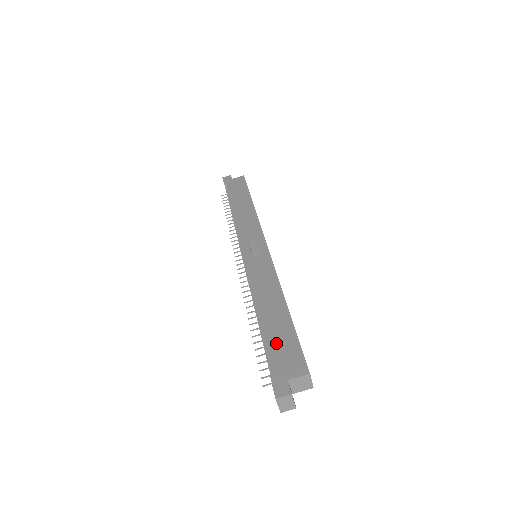
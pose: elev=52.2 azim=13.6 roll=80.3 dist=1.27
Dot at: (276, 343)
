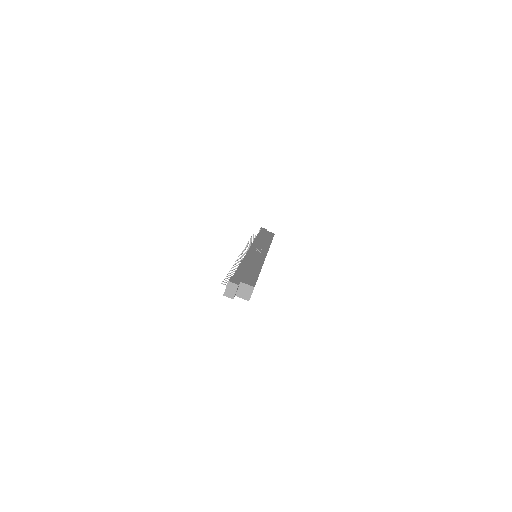
Dot at: (244, 272)
